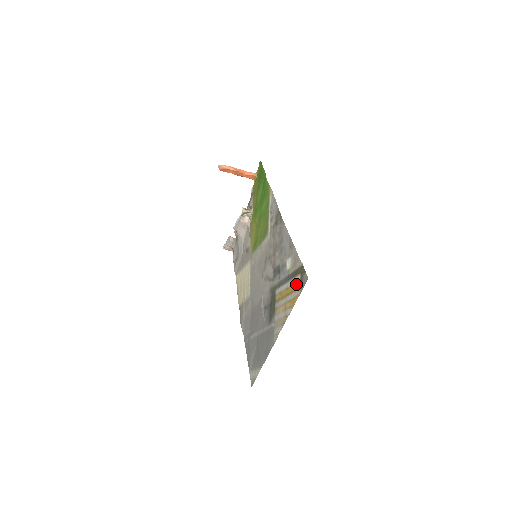
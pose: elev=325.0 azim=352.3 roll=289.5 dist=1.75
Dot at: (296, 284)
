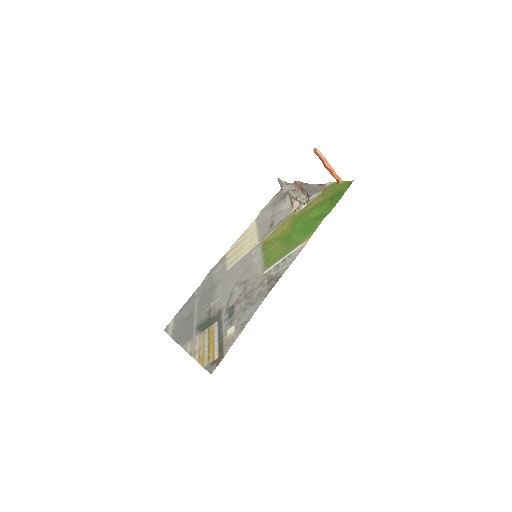
Dot at: (212, 356)
